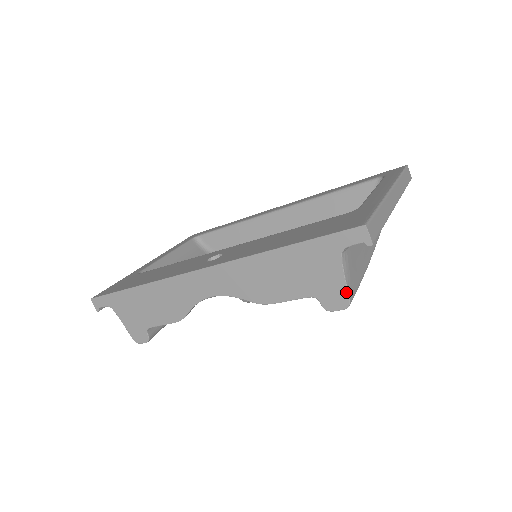
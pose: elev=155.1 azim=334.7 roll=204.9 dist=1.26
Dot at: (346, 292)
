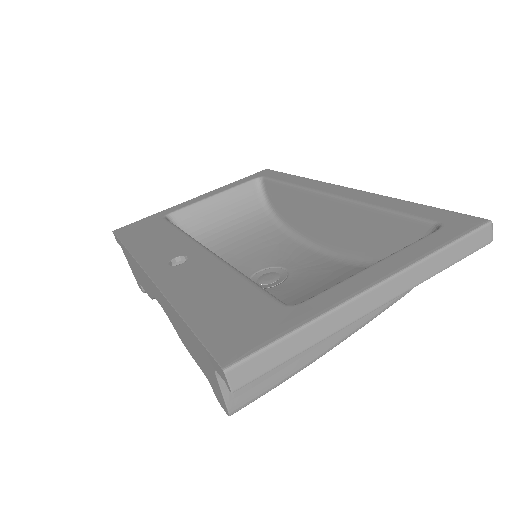
Dot at: (225, 404)
